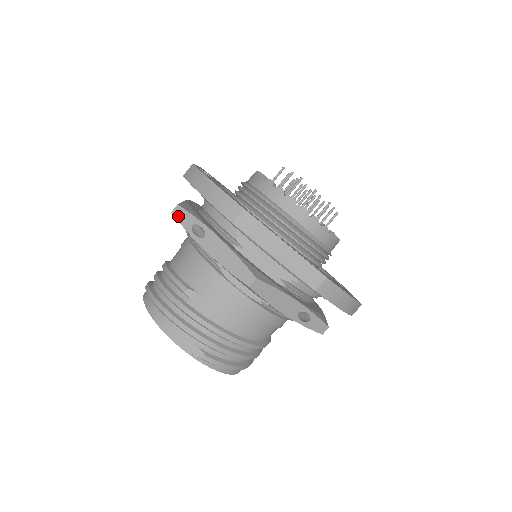
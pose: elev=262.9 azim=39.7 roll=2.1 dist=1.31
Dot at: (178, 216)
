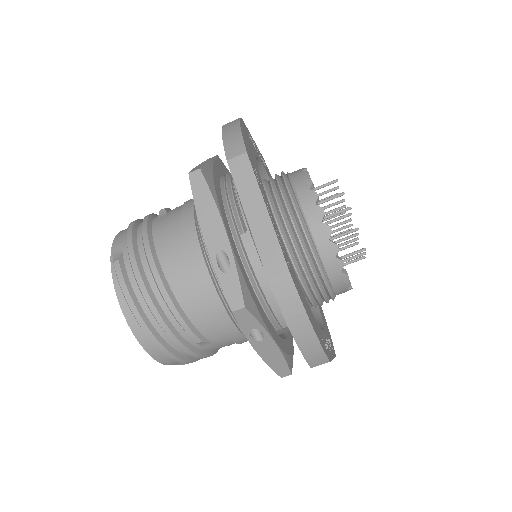
Dot at: (240, 318)
